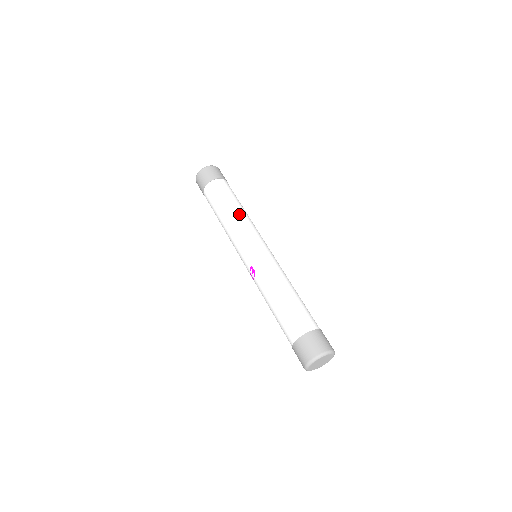
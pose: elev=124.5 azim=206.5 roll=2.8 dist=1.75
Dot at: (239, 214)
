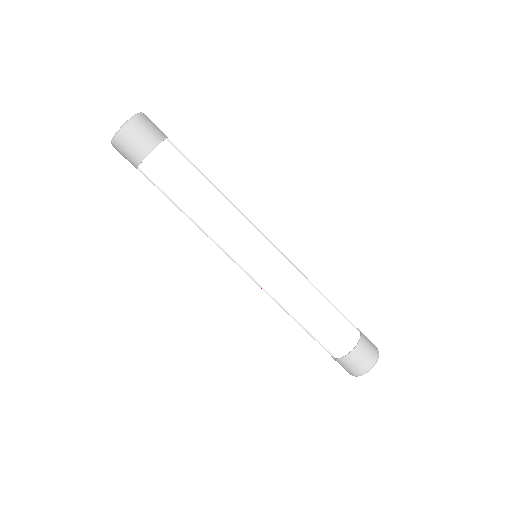
Dot at: (208, 218)
